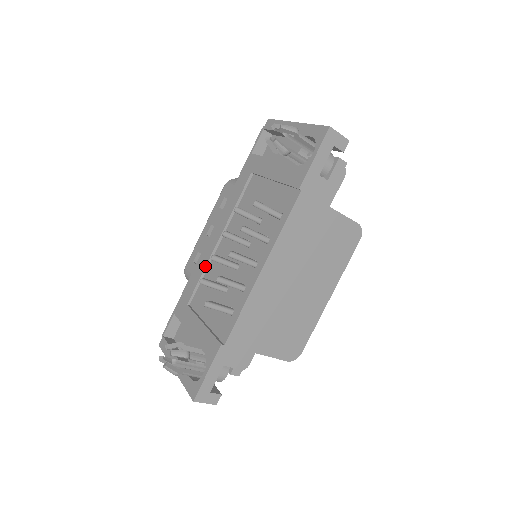
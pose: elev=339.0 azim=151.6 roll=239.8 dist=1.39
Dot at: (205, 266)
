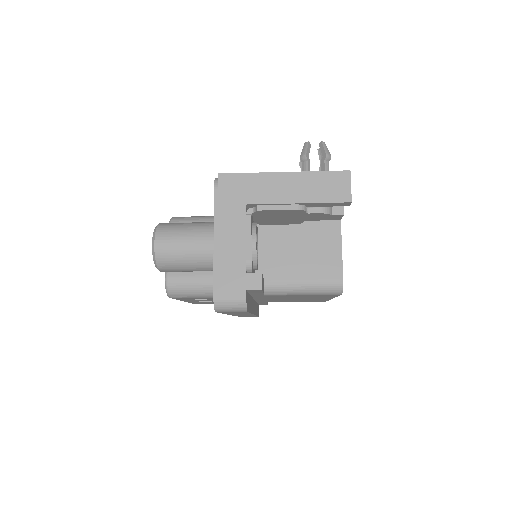
Dot at: occluded
